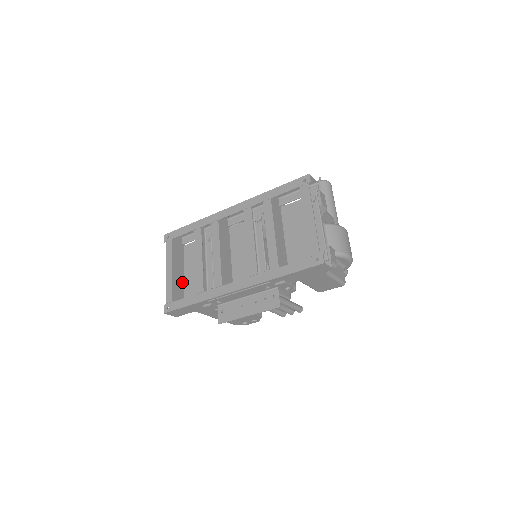
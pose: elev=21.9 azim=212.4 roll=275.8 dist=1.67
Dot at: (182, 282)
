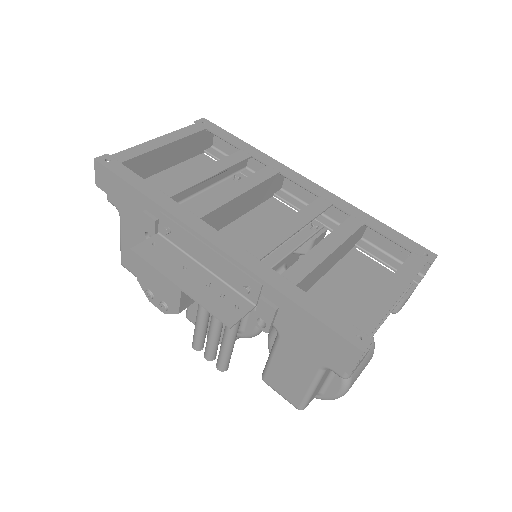
Dot at: (155, 170)
